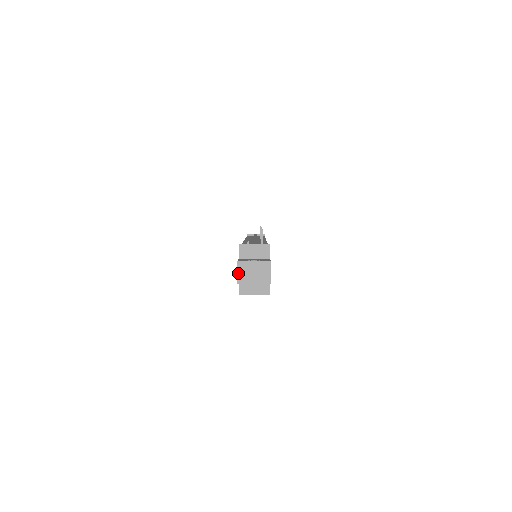
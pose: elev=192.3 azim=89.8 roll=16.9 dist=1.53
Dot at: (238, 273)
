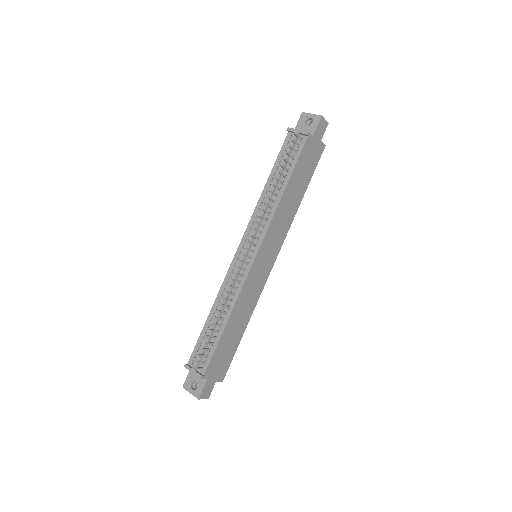
Dot at: occluded
